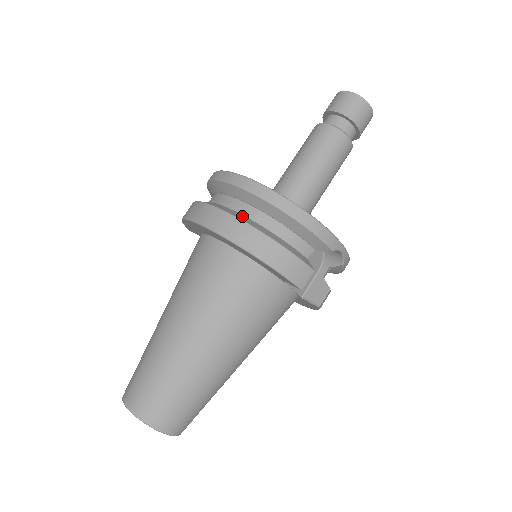
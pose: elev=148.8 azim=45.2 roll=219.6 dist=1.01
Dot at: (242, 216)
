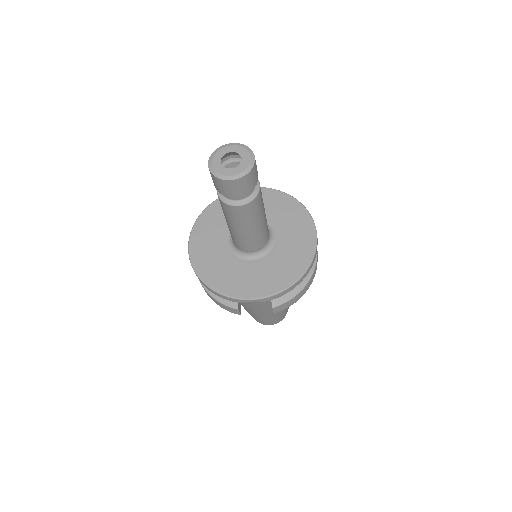
Dot at: occluded
